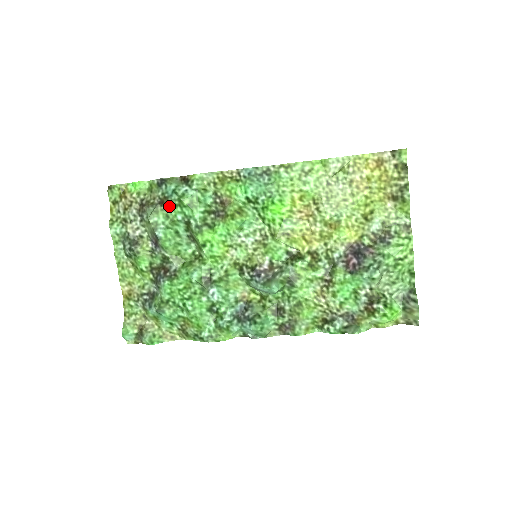
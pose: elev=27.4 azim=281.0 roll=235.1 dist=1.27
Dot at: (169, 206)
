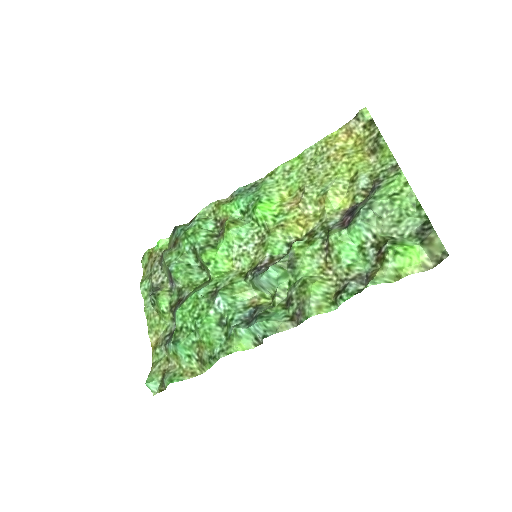
Dot at: (179, 243)
